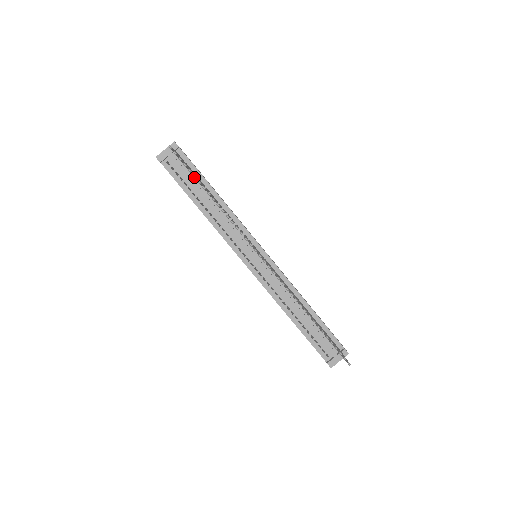
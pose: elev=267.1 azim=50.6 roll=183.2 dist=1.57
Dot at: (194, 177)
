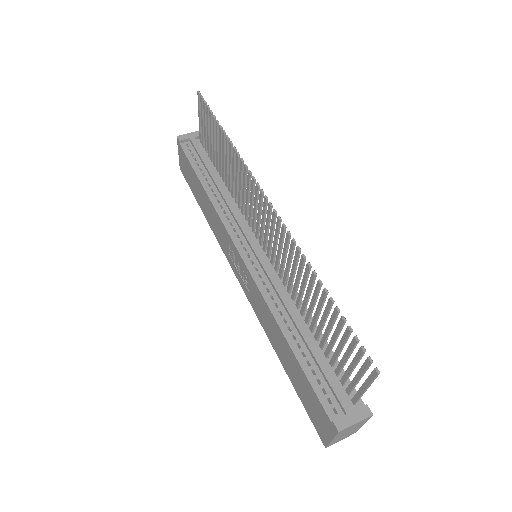
Dot at: (214, 116)
